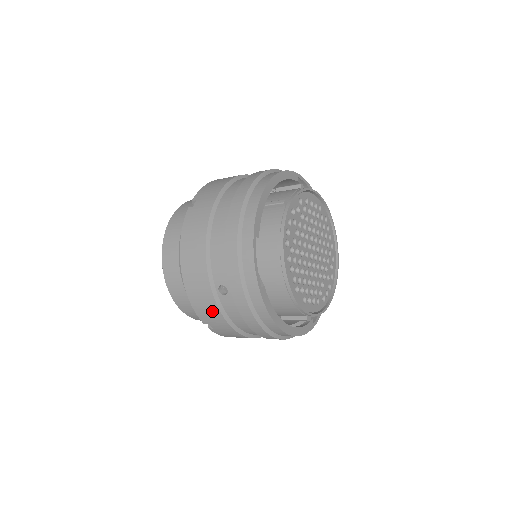
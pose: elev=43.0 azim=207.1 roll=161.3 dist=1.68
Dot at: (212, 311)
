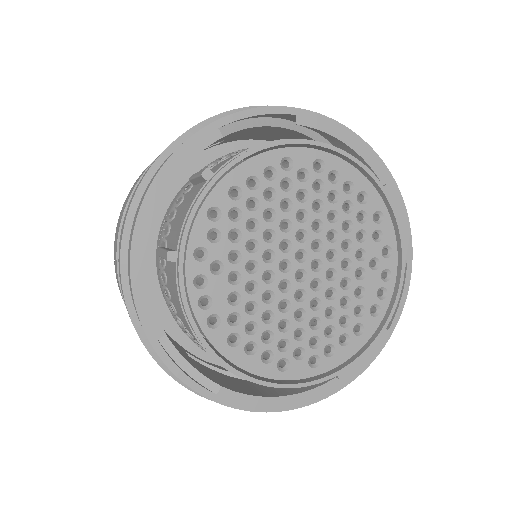
Dot at: occluded
